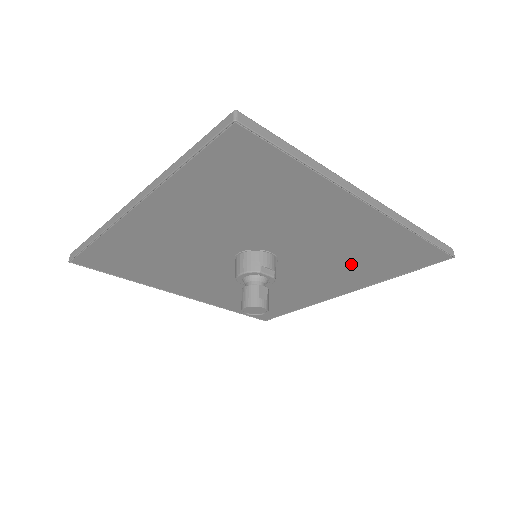
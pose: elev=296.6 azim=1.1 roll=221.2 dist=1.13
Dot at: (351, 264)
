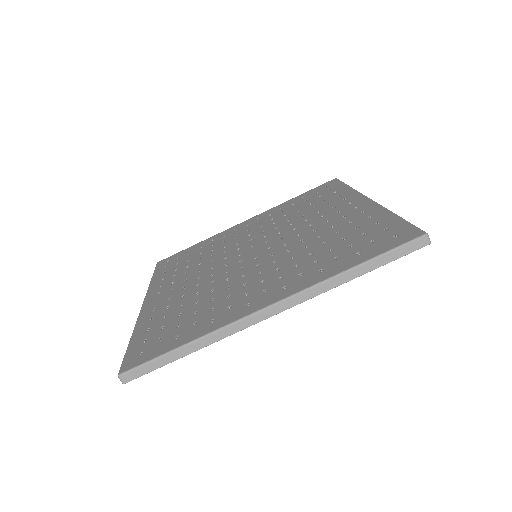
Dot at: occluded
